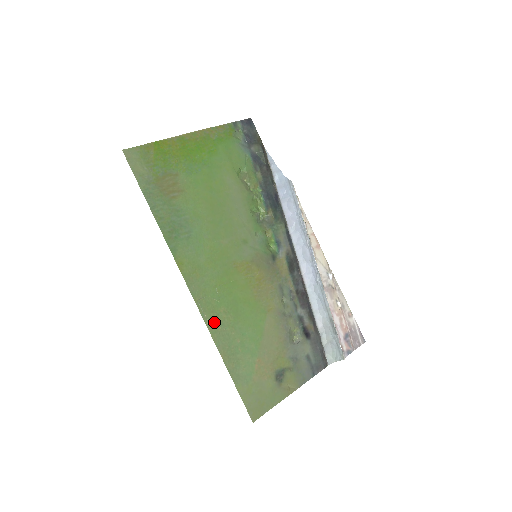
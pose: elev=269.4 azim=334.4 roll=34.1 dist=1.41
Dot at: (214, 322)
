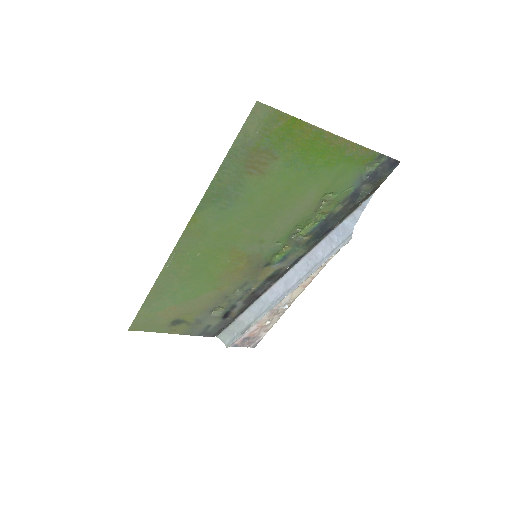
Dot at: (172, 269)
